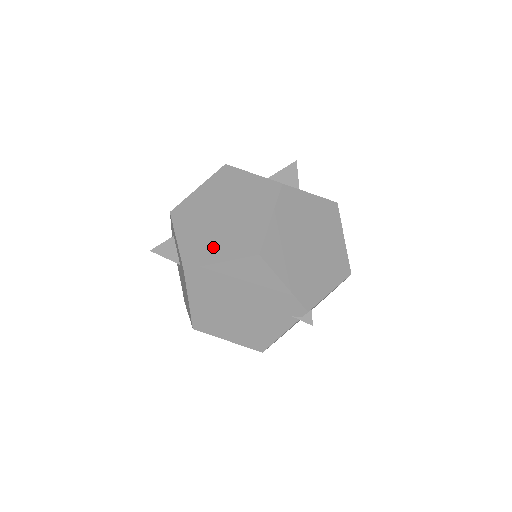
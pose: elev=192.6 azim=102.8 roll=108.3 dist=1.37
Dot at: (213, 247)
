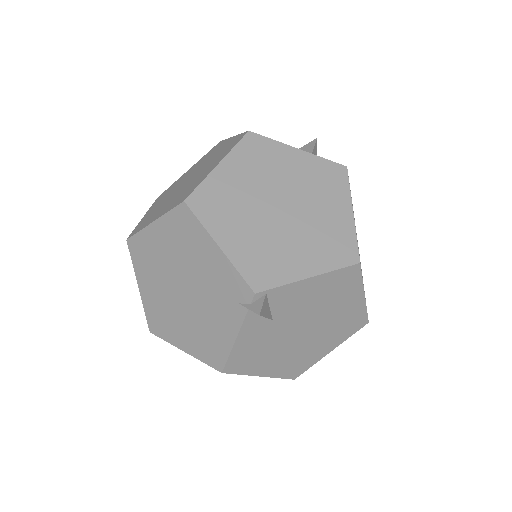
Dot at: (159, 211)
